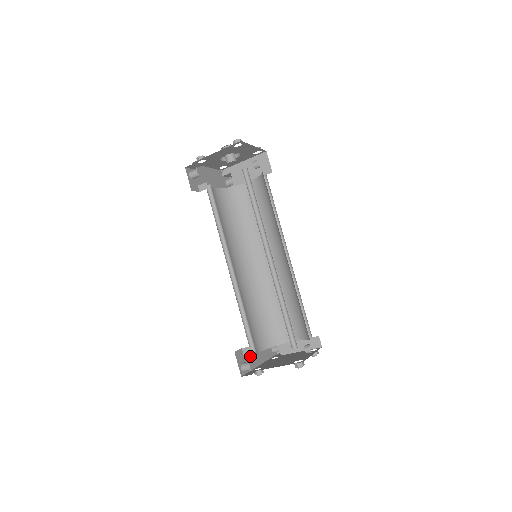
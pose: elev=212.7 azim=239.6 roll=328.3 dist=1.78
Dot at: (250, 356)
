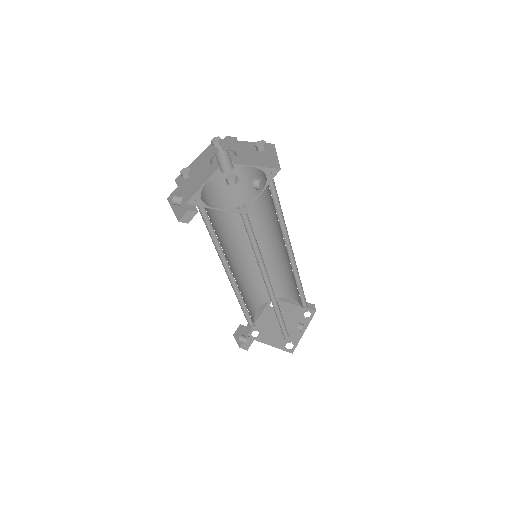
Dot at: (248, 331)
